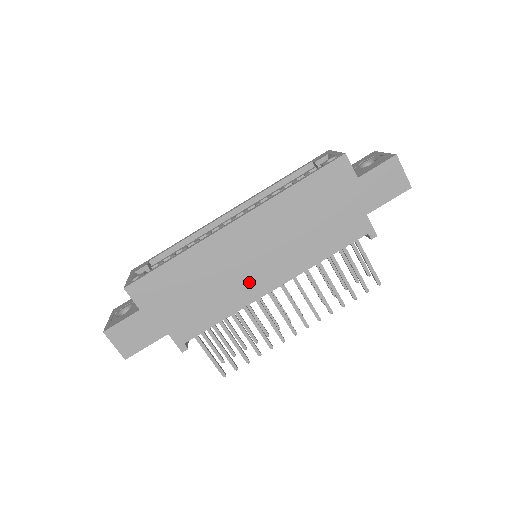
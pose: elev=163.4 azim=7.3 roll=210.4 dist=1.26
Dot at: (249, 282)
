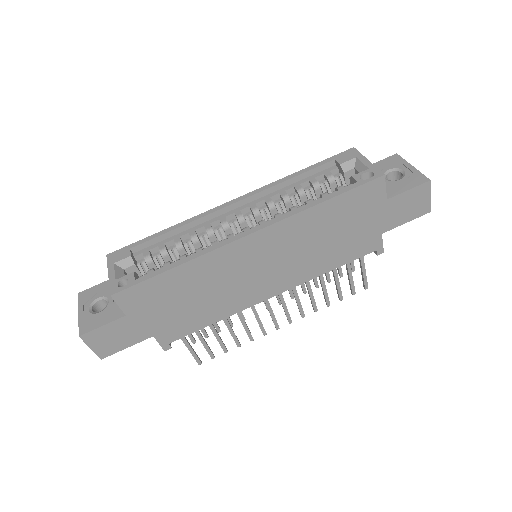
Dot at: (250, 290)
